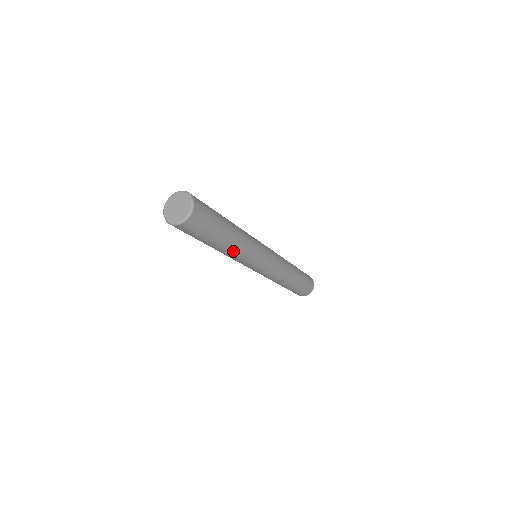
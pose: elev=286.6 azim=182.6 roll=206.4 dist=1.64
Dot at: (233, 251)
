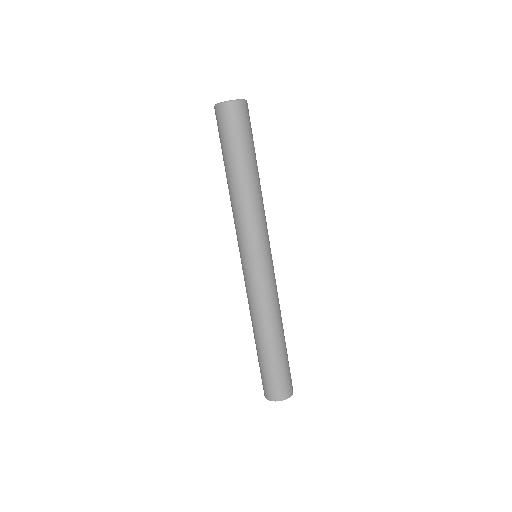
Dot at: (245, 194)
